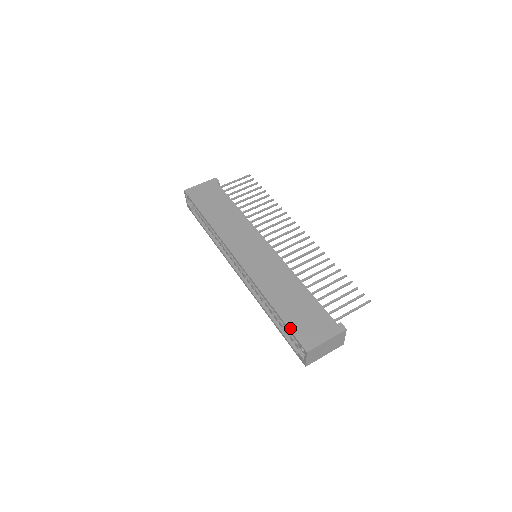
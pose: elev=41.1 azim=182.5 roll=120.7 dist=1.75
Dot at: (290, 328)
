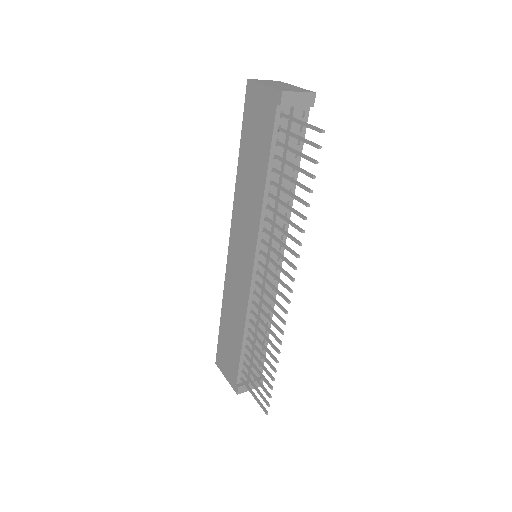
Dot at: (218, 341)
